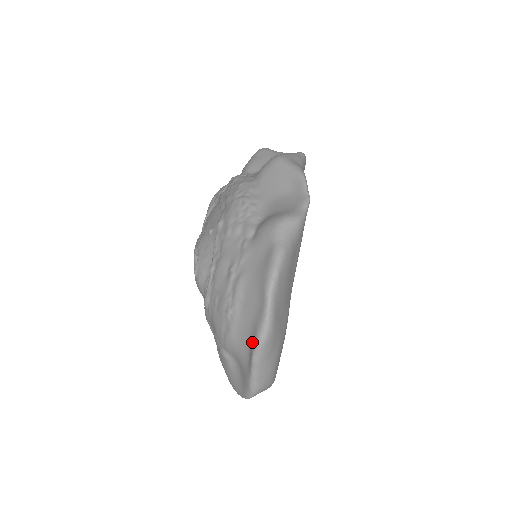
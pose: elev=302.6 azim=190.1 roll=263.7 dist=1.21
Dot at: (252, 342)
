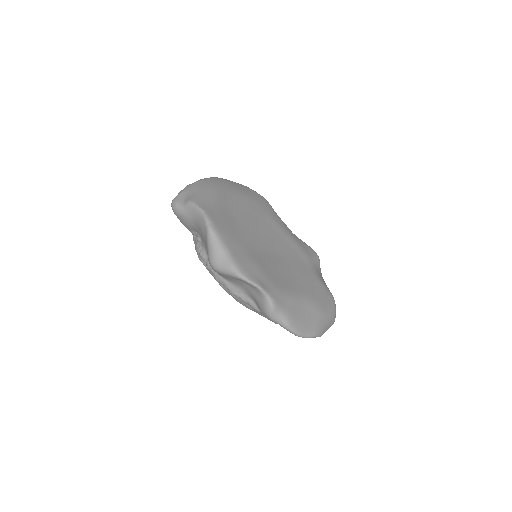
Dot at: occluded
